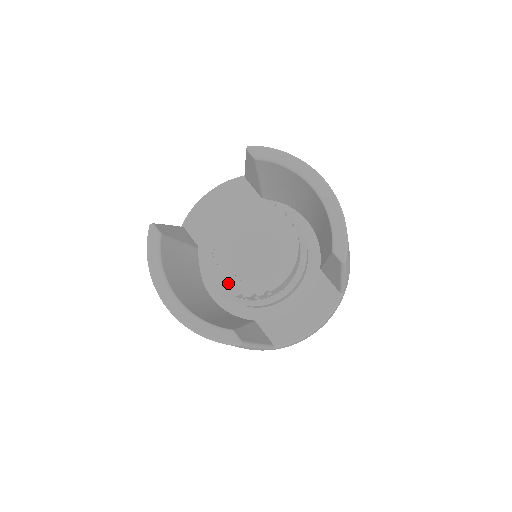
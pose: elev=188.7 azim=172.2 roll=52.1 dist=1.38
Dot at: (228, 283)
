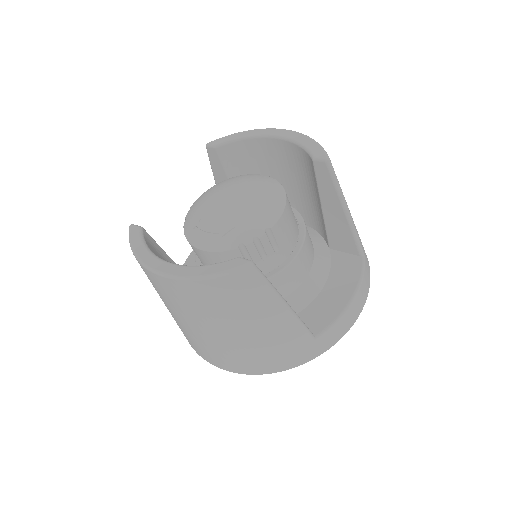
Dot at: (223, 238)
